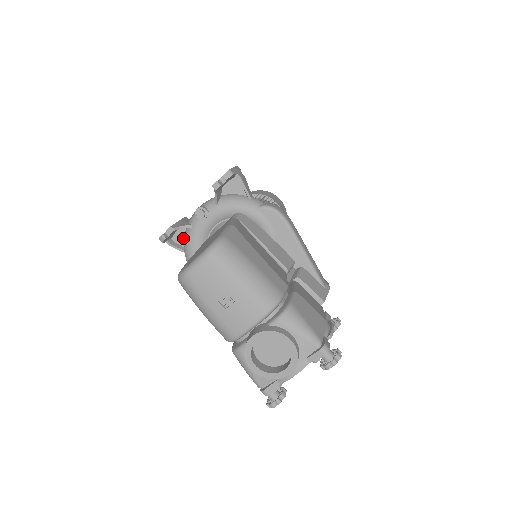
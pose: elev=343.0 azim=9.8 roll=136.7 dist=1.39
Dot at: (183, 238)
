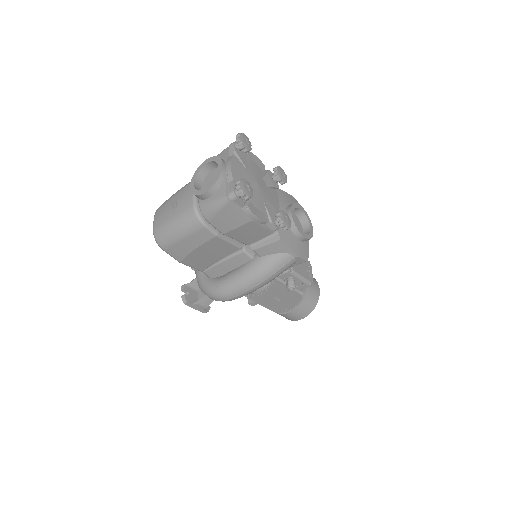
Dot at: (203, 294)
